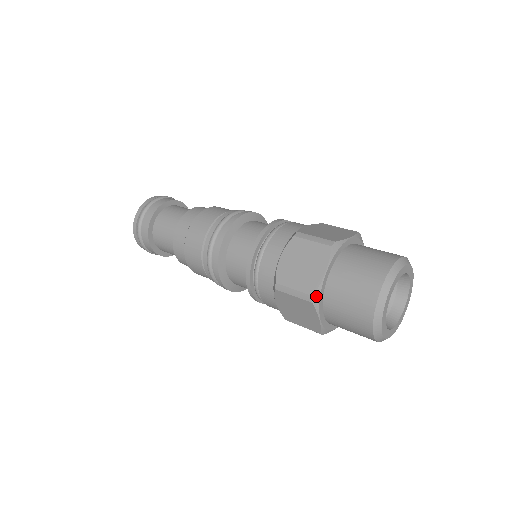
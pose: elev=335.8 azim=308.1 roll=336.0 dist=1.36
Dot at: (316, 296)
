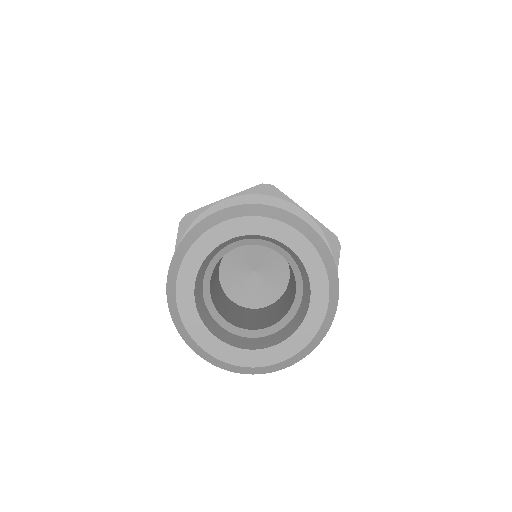
Dot at: occluded
